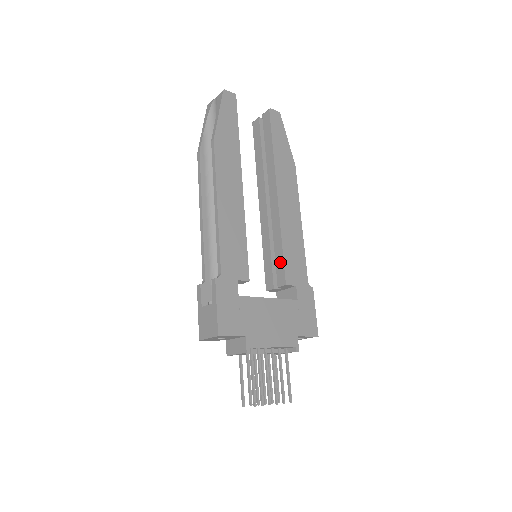
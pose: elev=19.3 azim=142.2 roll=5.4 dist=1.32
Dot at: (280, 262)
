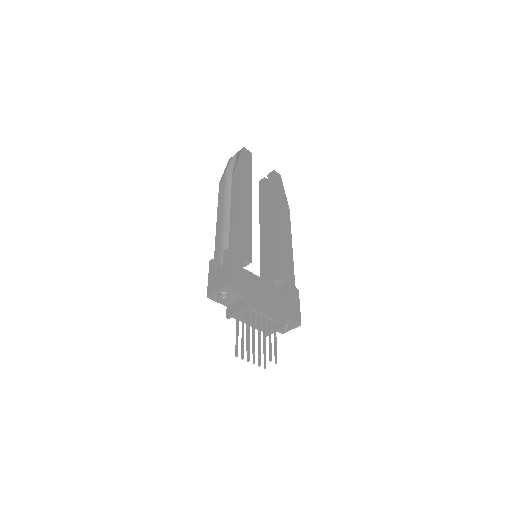
Dot at: (274, 264)
